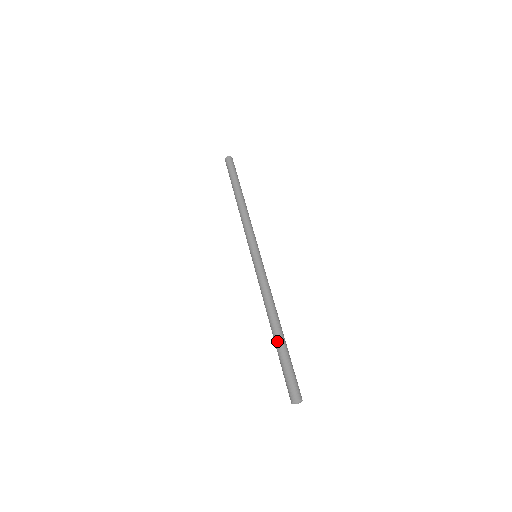
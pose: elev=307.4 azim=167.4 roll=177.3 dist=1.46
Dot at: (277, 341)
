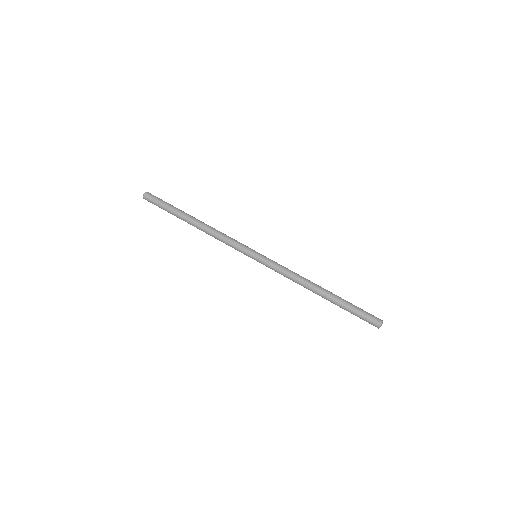
Dot at: (335, 299)
